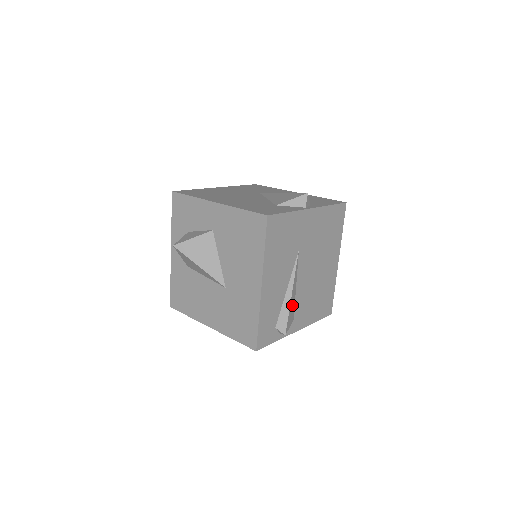
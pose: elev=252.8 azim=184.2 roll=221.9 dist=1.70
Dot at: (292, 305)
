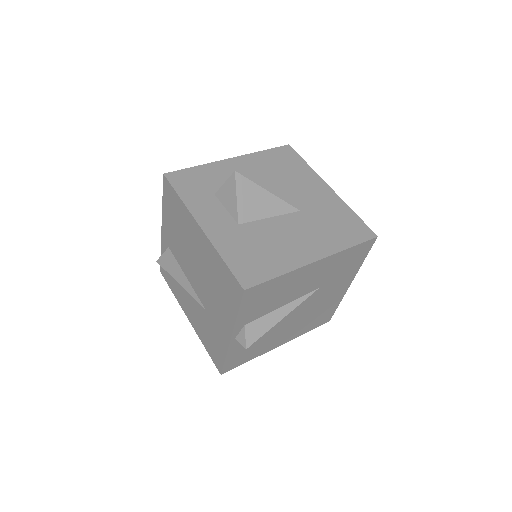
Dot at: occluded
